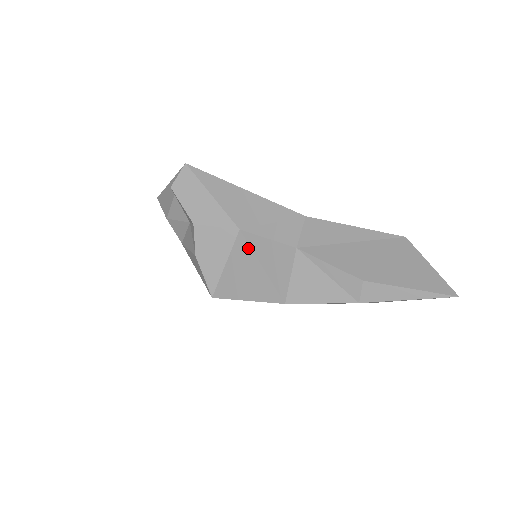
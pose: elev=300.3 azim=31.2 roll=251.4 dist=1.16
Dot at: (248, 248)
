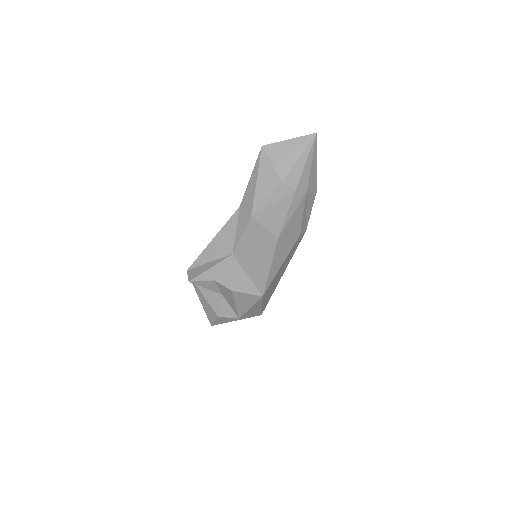
Dot at: (243, 252)
